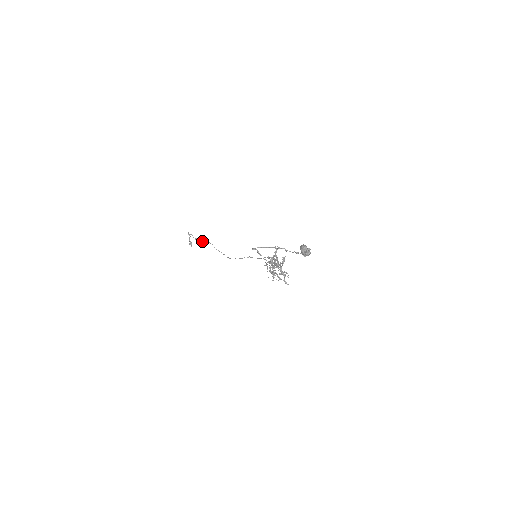
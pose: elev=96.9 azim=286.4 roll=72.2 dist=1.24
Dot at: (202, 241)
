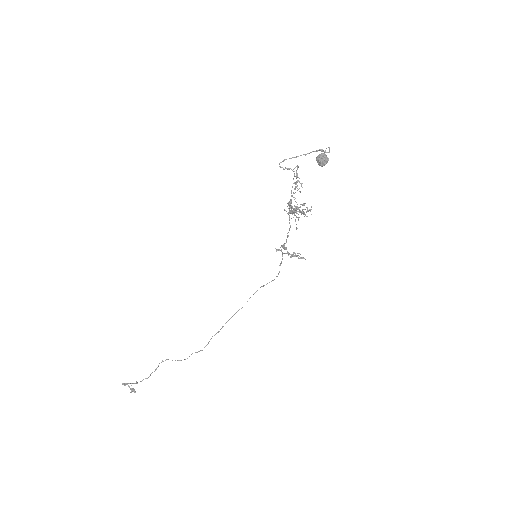
Dot at: occluded
